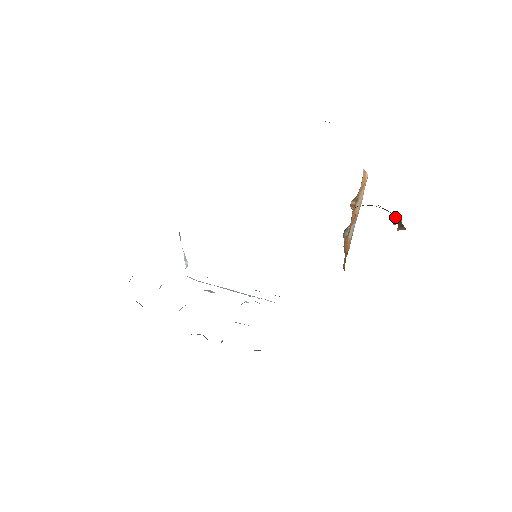
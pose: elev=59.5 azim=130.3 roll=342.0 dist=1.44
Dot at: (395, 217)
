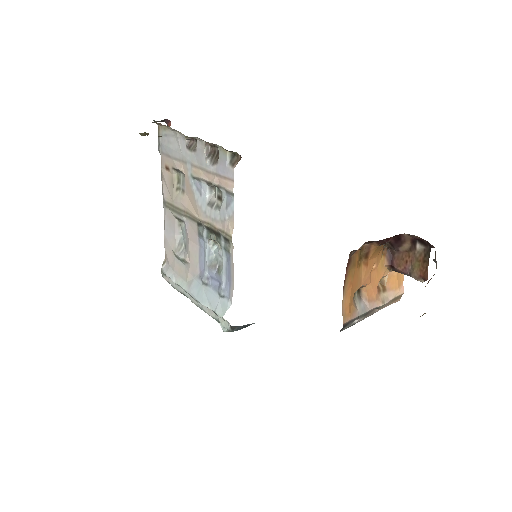
Dot at: occluded
